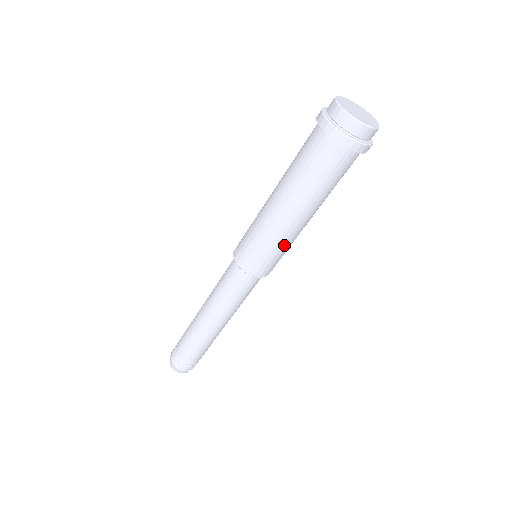
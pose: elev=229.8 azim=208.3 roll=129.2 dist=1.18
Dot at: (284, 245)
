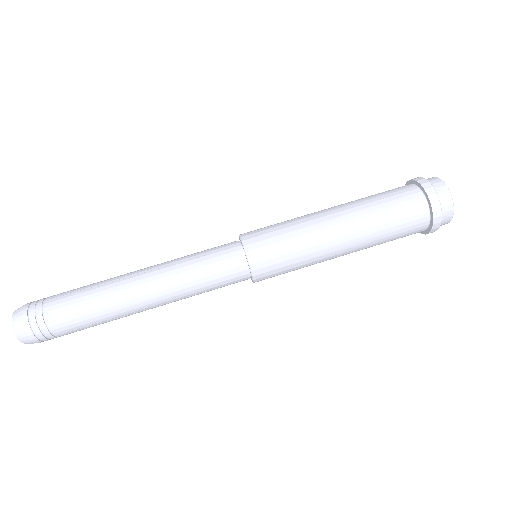
Dot at: (305, 251)
